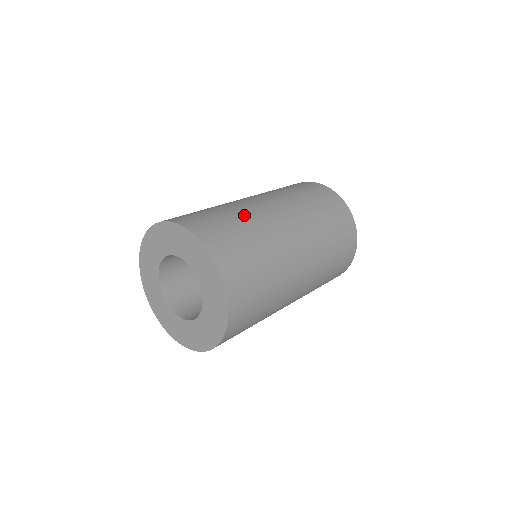
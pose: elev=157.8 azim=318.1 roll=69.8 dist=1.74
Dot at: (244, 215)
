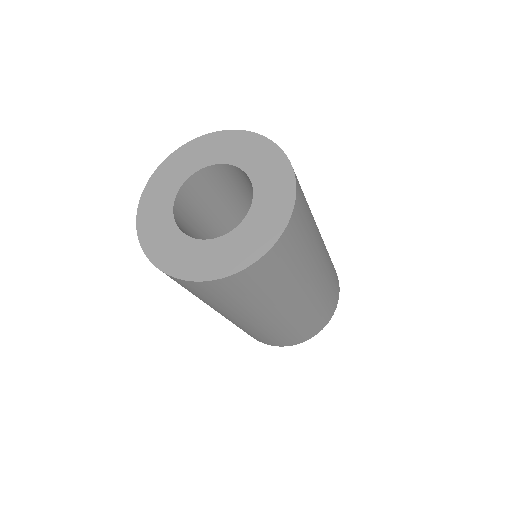
Dot at: occluded
